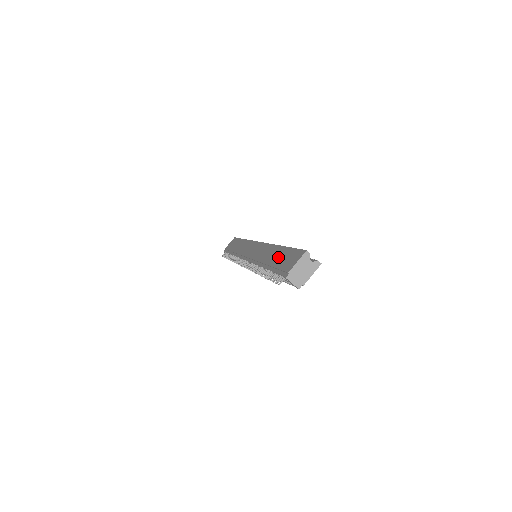
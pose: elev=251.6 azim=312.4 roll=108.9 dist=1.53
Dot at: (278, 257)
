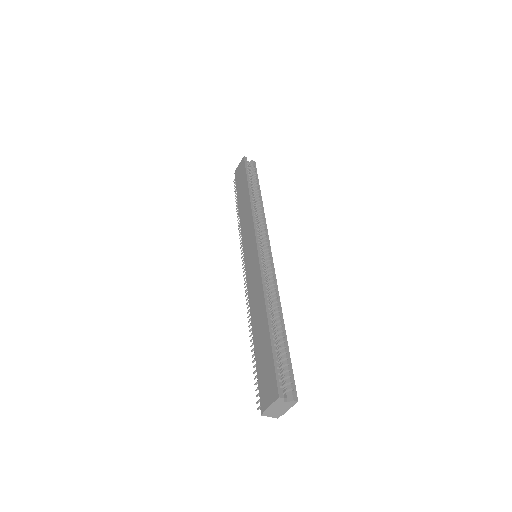
Dot at: (262, 345)
